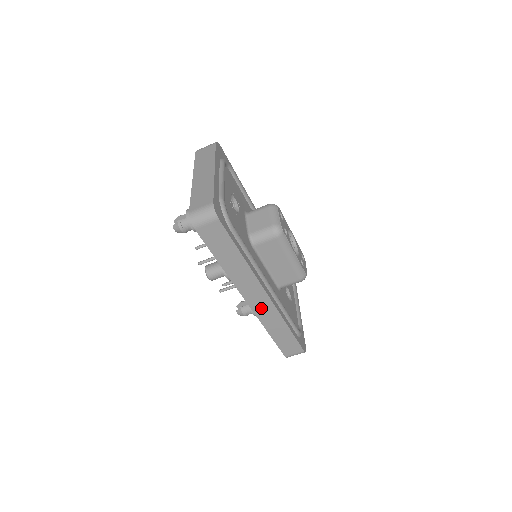
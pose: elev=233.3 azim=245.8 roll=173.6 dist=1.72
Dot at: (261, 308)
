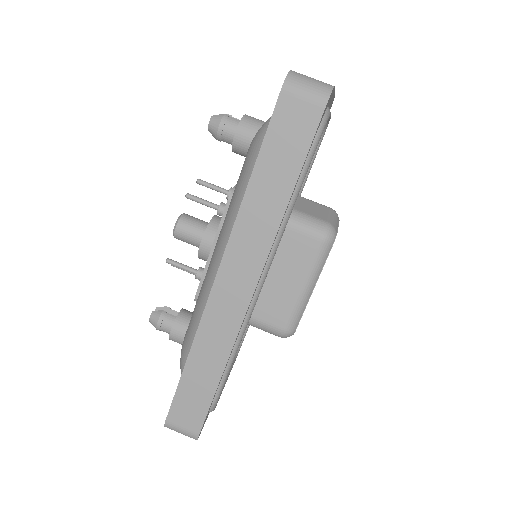
Dot at: (223, 306)
